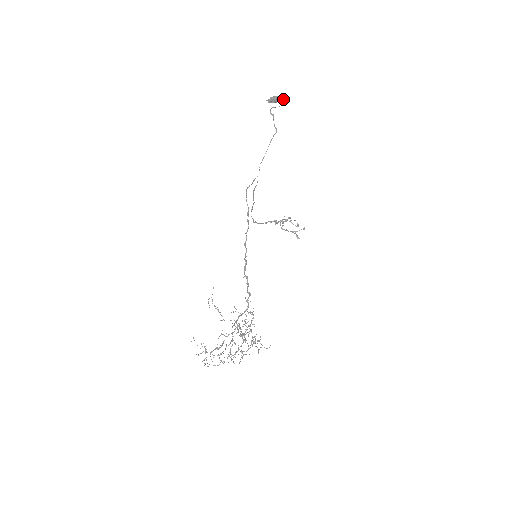
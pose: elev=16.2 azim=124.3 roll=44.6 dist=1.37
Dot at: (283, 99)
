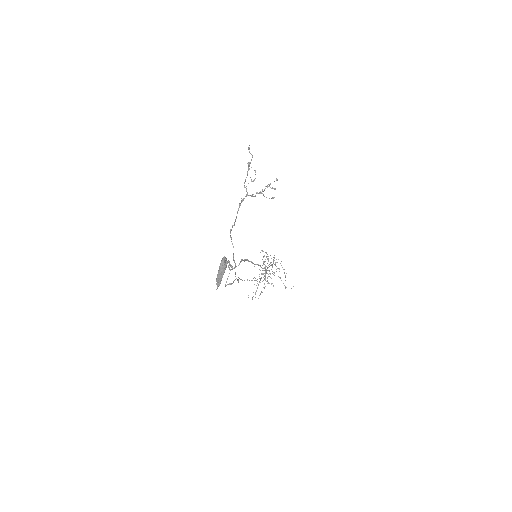
Dot at: (226, 266)
